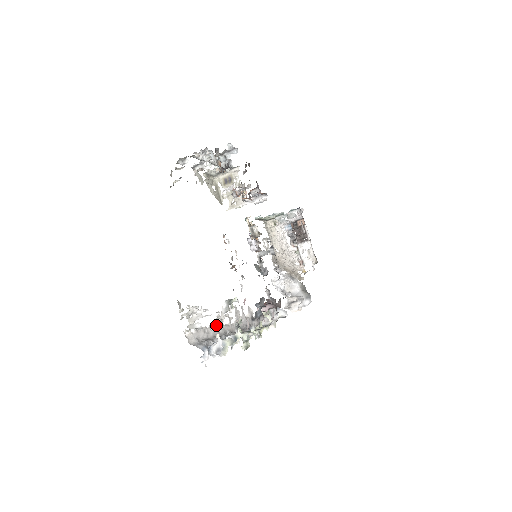
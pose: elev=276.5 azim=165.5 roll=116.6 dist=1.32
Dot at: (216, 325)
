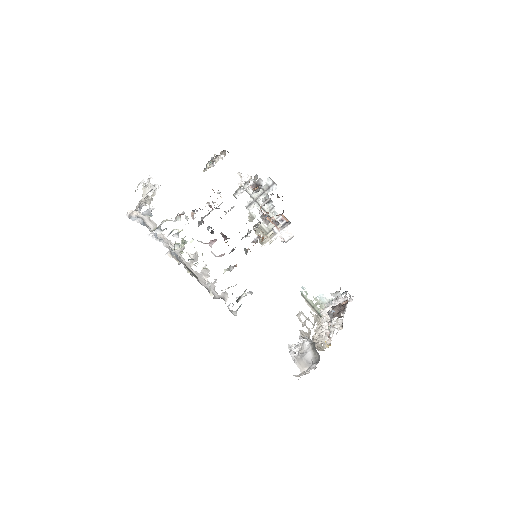
Dot at: (173, 245)
